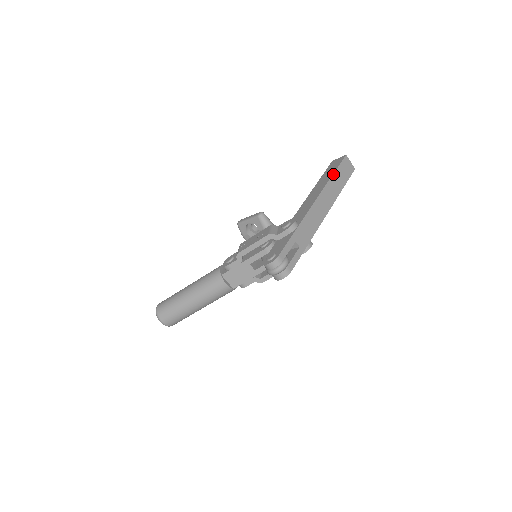
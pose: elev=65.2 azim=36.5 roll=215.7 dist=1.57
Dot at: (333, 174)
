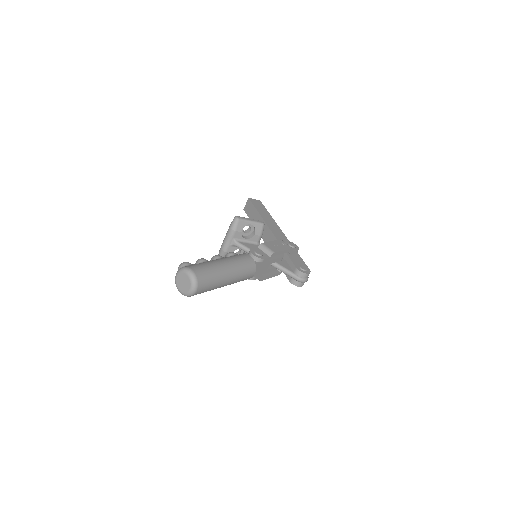
Dot at: occluded
